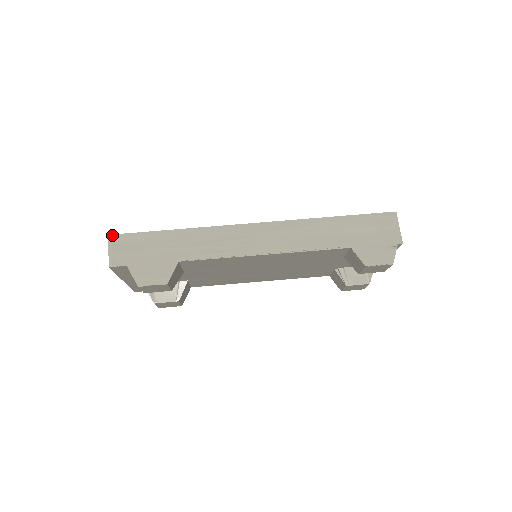
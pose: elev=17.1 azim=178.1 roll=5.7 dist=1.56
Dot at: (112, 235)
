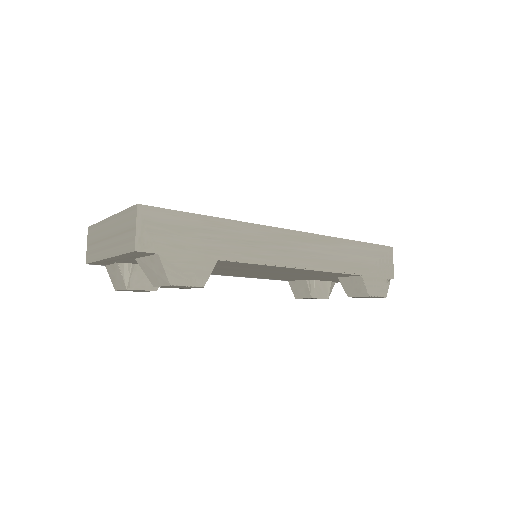
Dot at: (142, 205)
